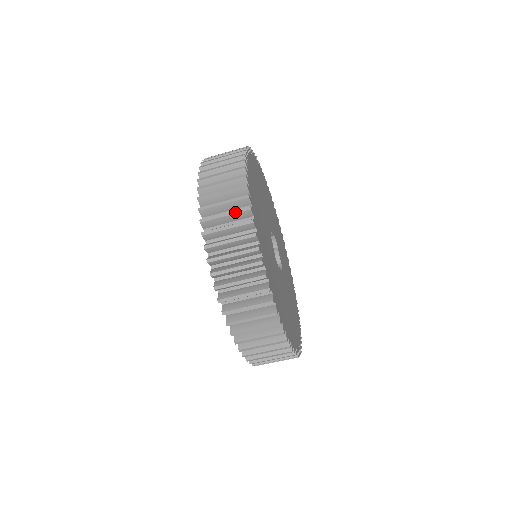
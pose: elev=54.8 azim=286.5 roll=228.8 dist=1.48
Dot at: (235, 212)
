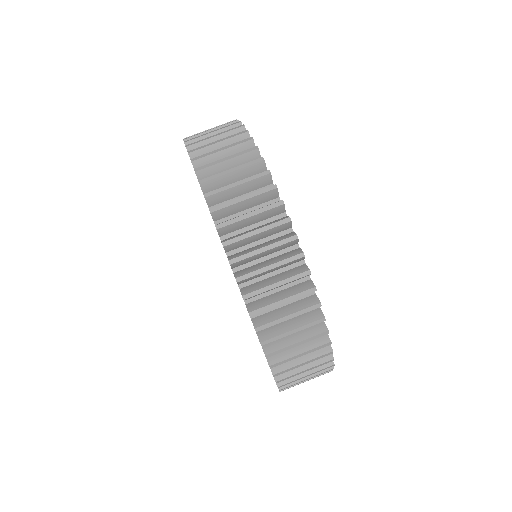
Dot at: (244, 165)
